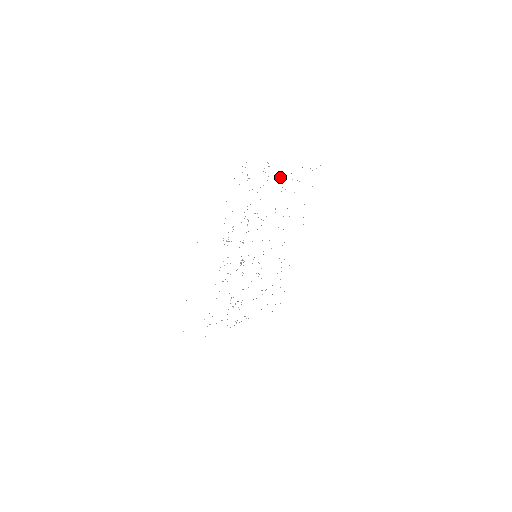
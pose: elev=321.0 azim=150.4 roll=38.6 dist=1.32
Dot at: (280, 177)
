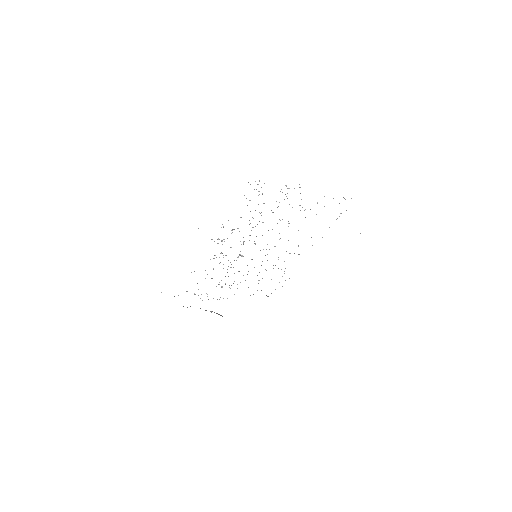
Dot at: occluded
